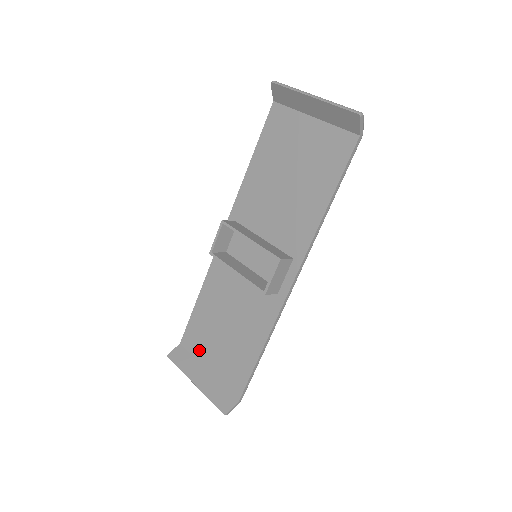
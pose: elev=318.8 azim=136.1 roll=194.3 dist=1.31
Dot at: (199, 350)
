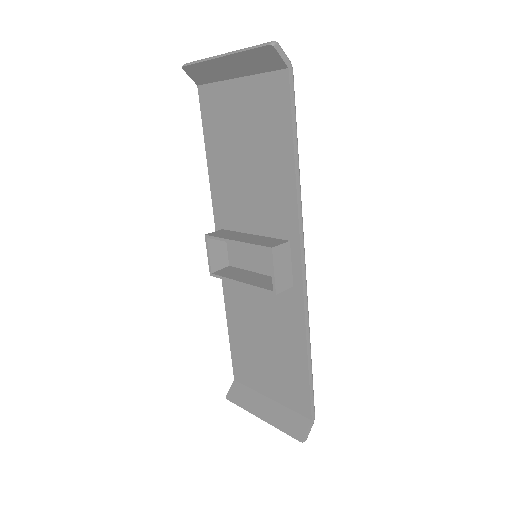
Dot at: (252, 380)
